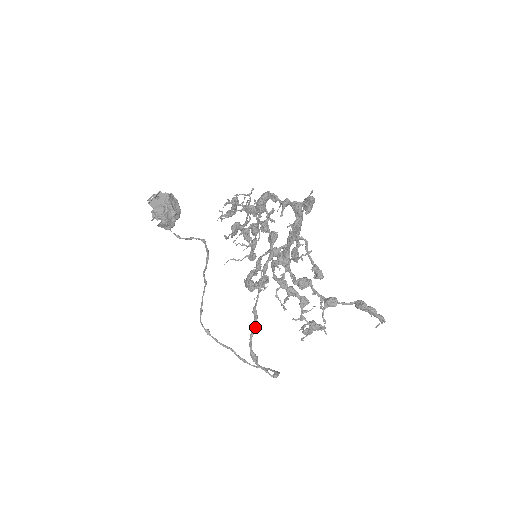
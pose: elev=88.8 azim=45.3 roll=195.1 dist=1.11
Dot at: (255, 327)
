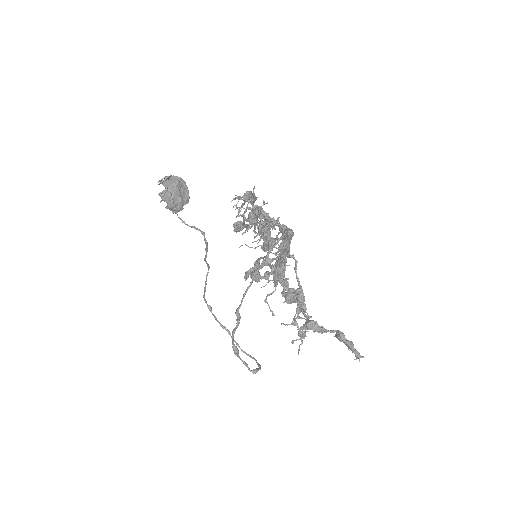
Dot at: (237, 327)
